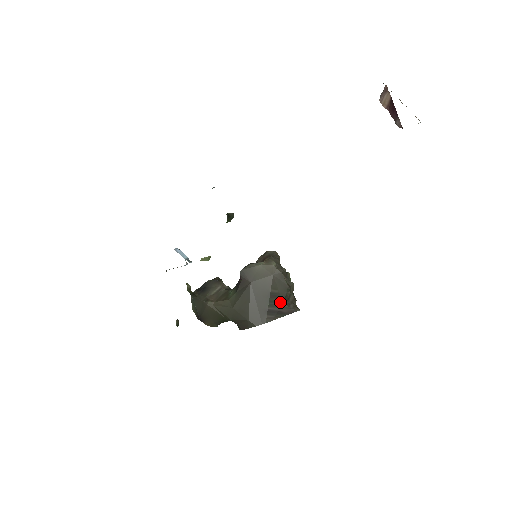
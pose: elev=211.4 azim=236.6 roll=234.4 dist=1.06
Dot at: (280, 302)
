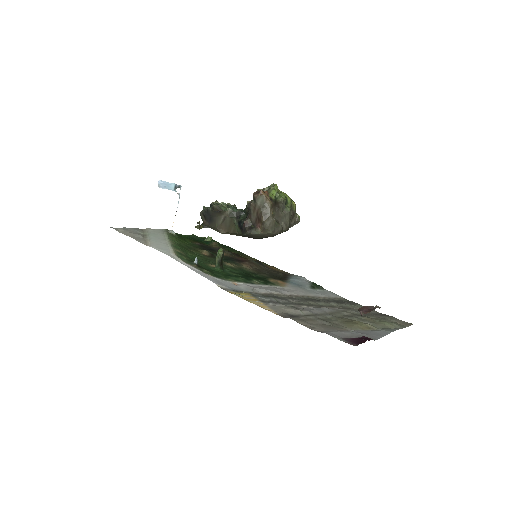
Dot at: occluded
